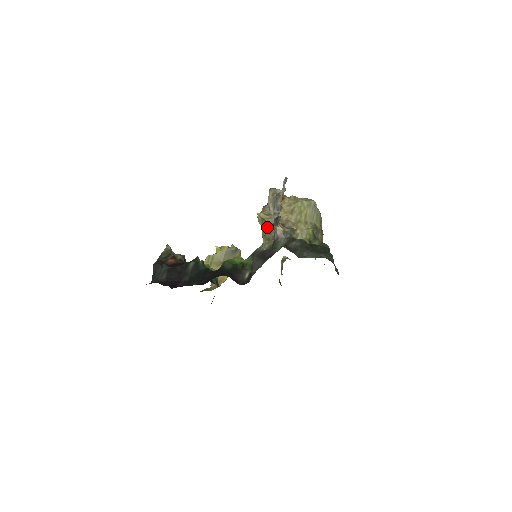
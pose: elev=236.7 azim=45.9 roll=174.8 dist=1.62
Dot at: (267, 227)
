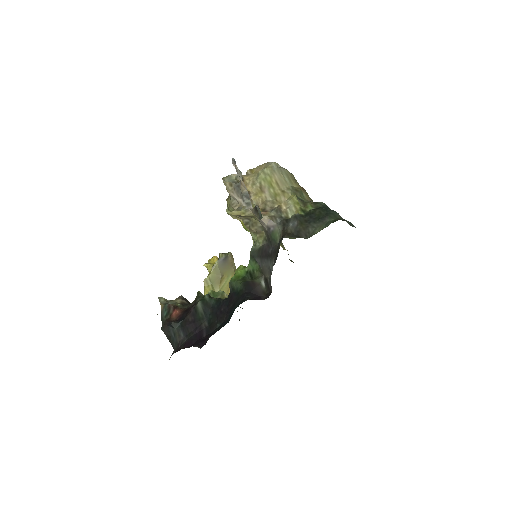
Dot at: (247, 220)
